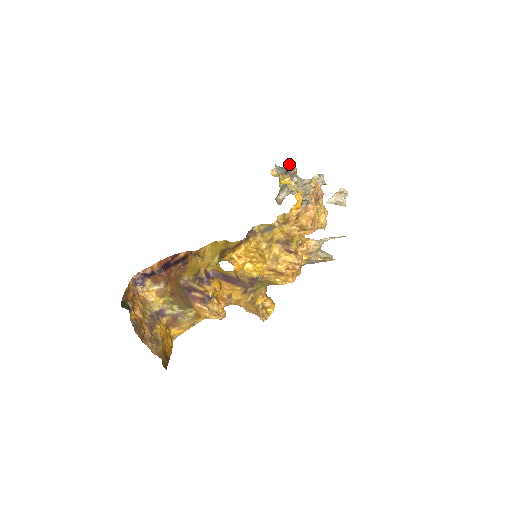
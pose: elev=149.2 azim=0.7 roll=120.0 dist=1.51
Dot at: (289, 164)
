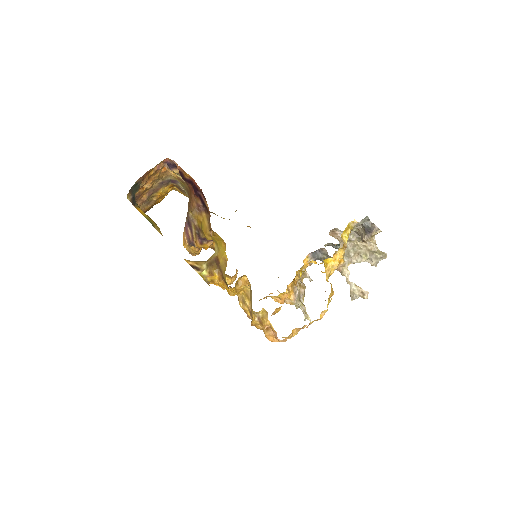
Dot at: (374, 230)
